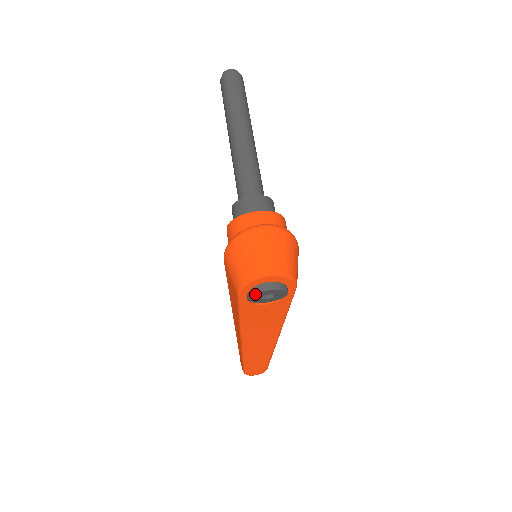
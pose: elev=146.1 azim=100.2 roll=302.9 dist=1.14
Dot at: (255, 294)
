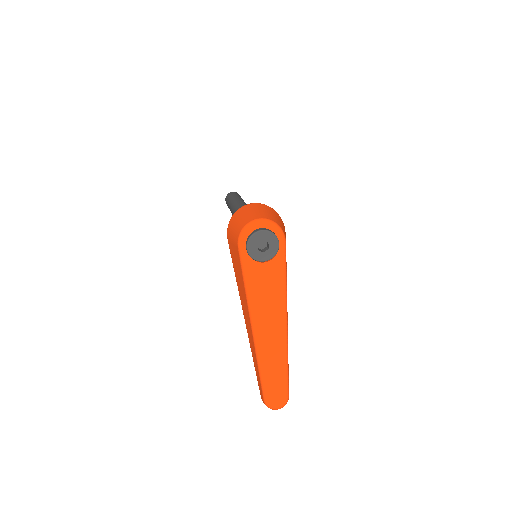
Dot at: (251, 238)
